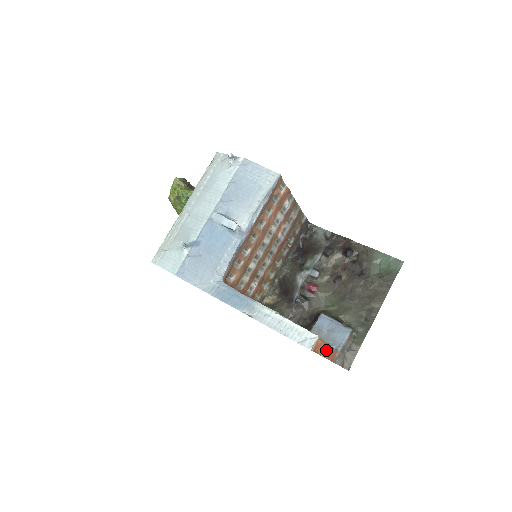
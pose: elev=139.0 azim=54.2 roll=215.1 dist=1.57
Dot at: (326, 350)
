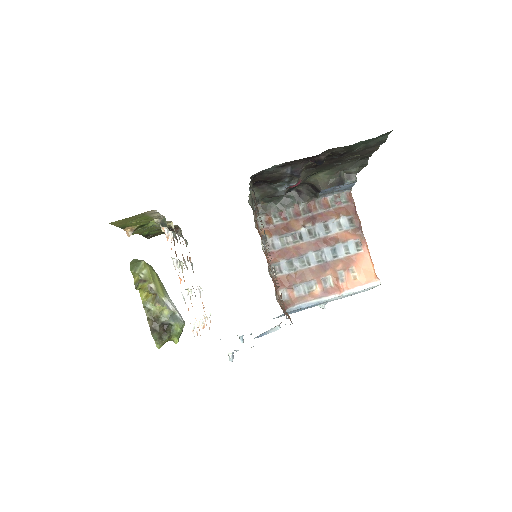
Dot at: (362, 234)
